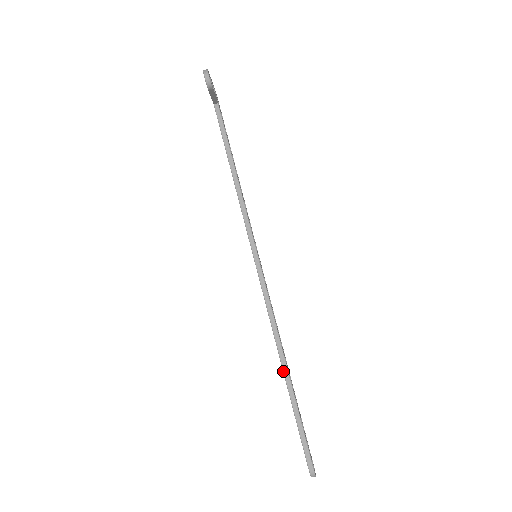
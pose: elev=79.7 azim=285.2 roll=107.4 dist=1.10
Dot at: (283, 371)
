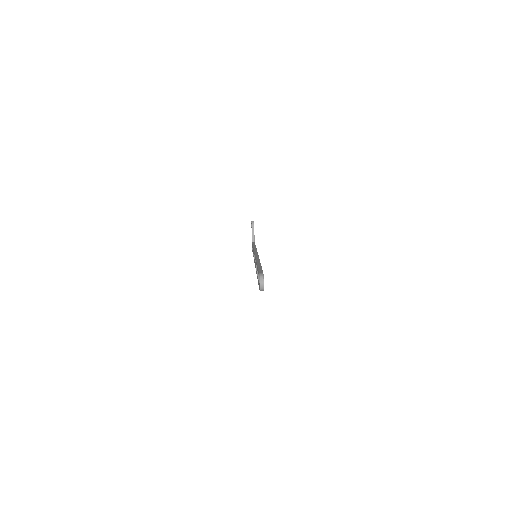
Dot at: (257, 261)
